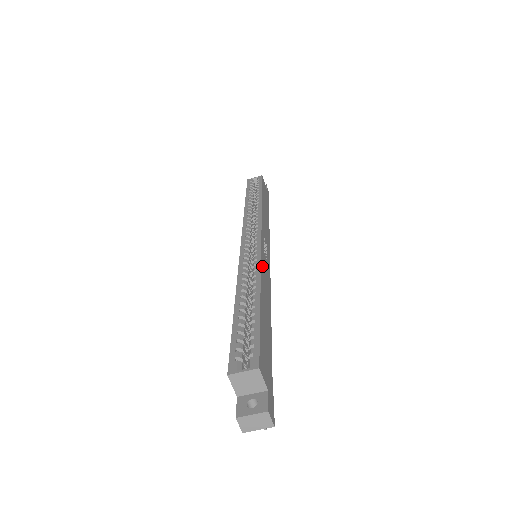
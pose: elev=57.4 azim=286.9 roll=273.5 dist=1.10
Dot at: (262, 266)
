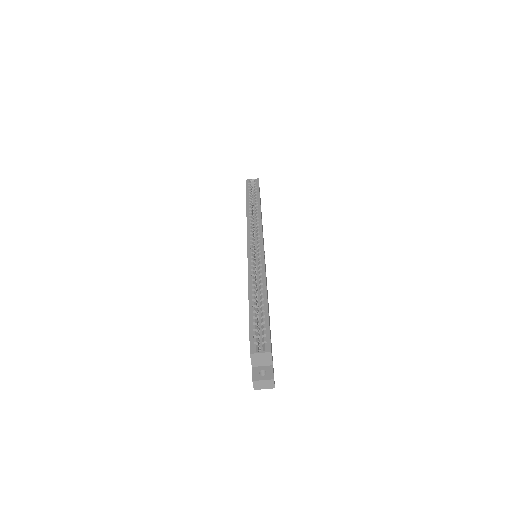
Dot at: (265, 270)
